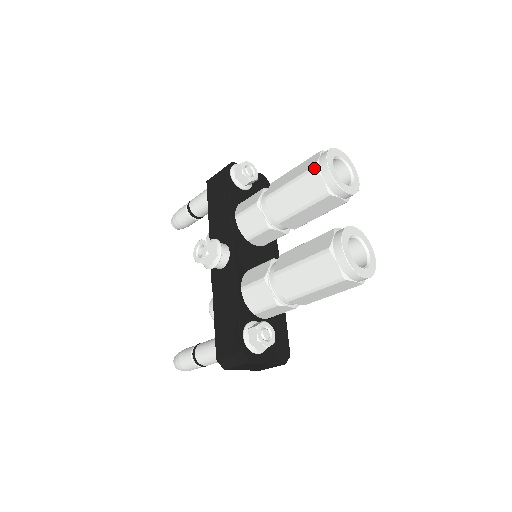
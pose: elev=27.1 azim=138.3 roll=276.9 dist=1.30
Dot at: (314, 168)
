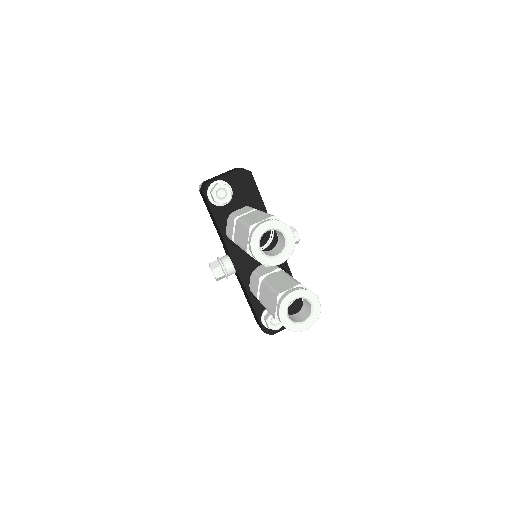
Dot at: (246, 252)
